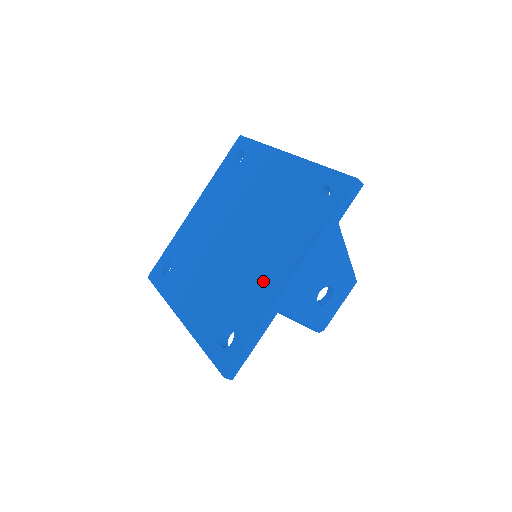
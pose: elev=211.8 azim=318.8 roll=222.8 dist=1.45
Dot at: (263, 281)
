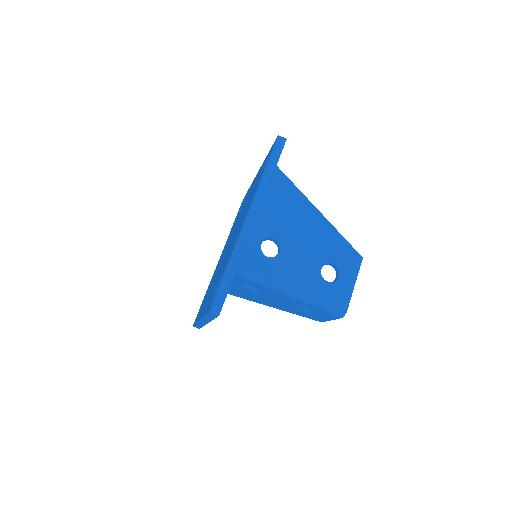
Dot at: occluded
